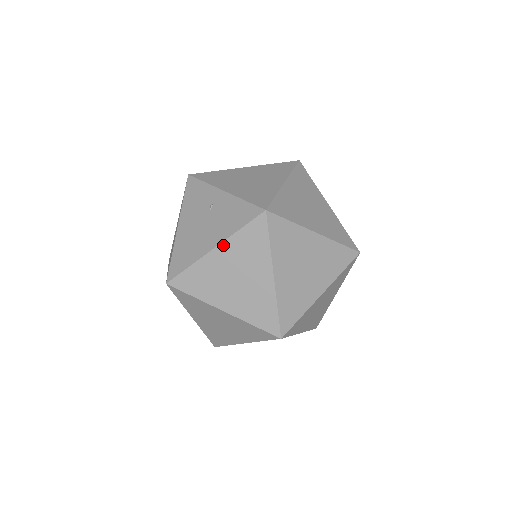
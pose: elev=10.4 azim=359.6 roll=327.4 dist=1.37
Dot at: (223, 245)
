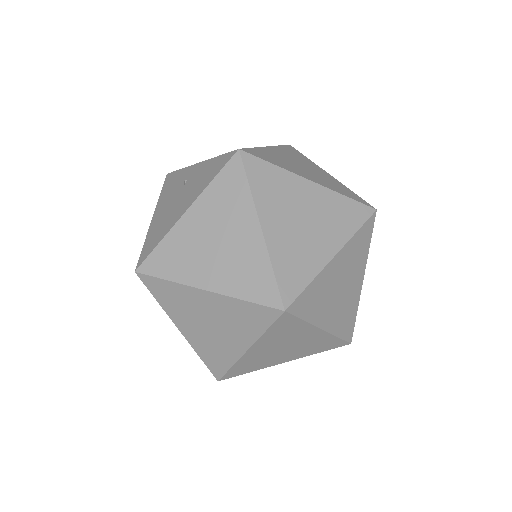
Dot at: (195, 204)
